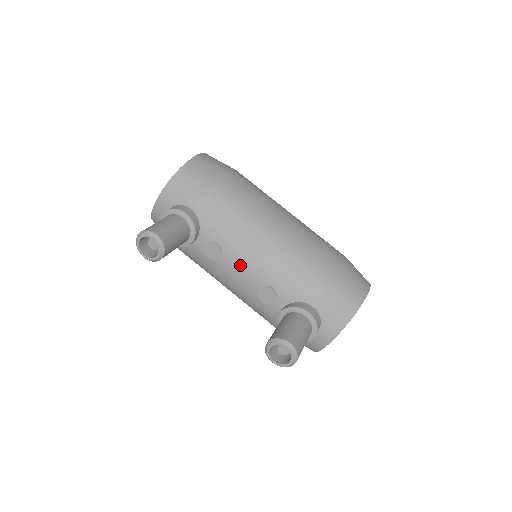
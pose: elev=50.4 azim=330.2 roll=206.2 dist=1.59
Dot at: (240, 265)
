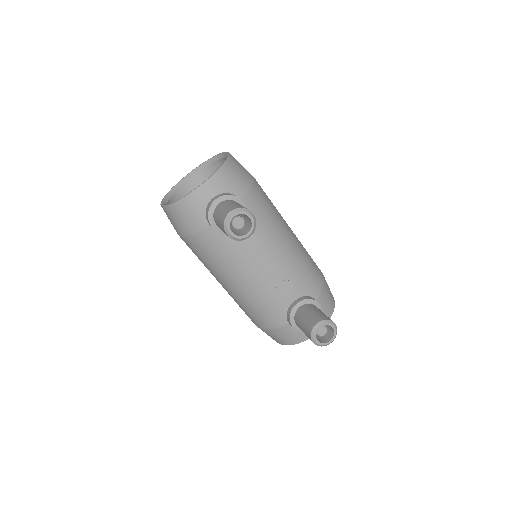
Dot at: (270, 259)
